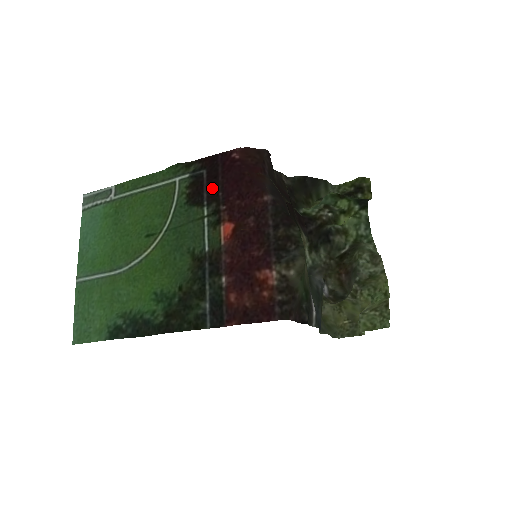
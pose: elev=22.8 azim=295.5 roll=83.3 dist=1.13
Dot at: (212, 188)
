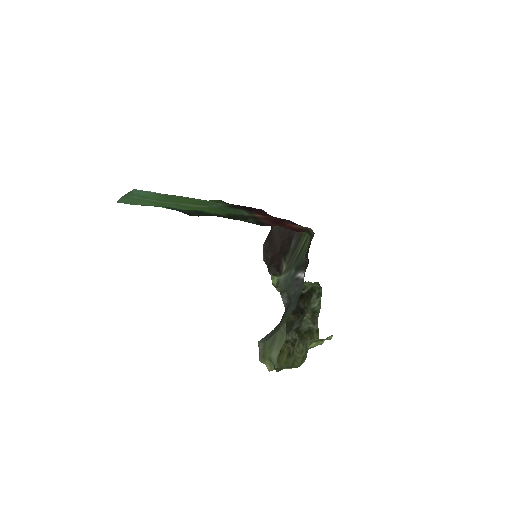
Dot at: (247, 209)
